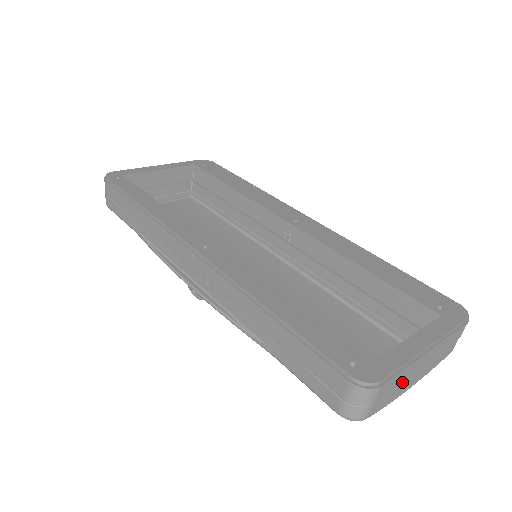
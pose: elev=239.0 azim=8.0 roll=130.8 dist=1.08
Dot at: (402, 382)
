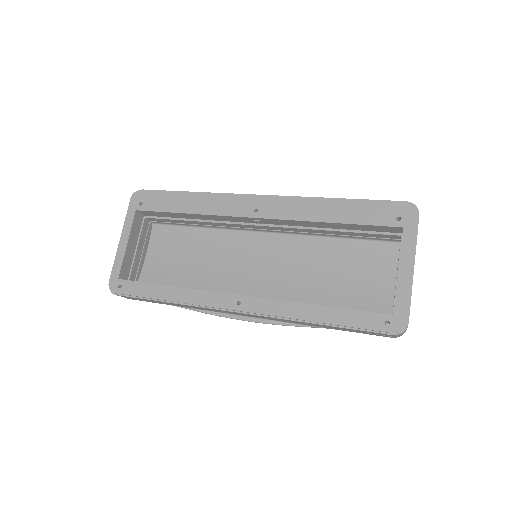
Dot at: occluded
